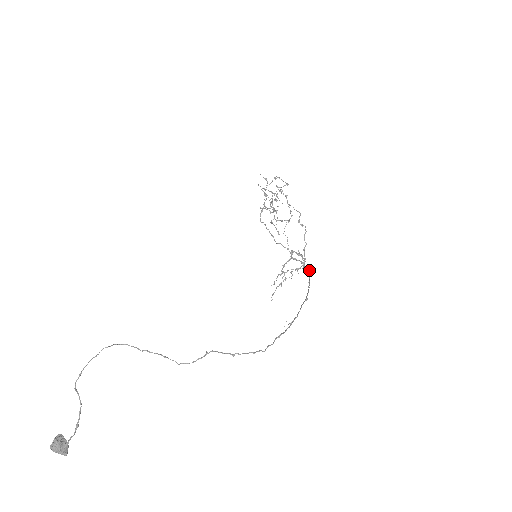
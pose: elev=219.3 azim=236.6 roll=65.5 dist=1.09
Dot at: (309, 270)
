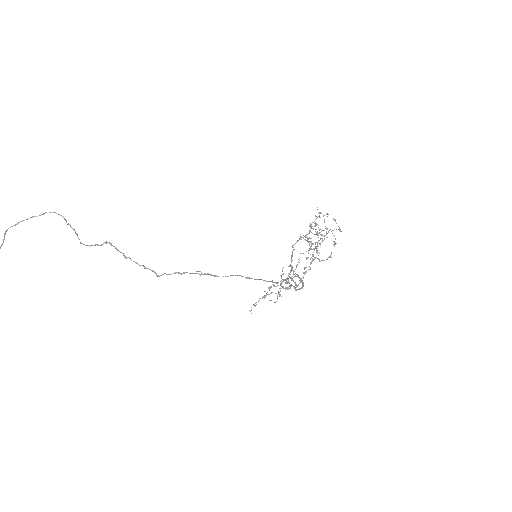
Dot at: (289, 282)
